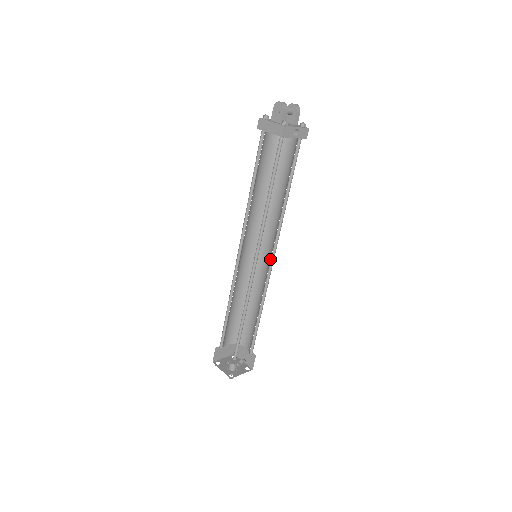
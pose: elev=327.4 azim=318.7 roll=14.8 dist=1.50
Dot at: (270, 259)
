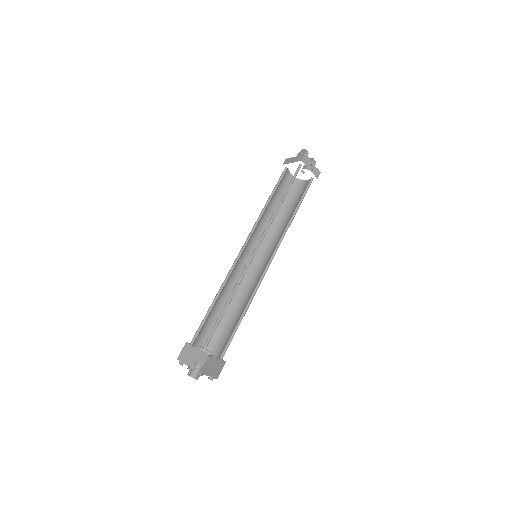
Dot at: (268, 262)
